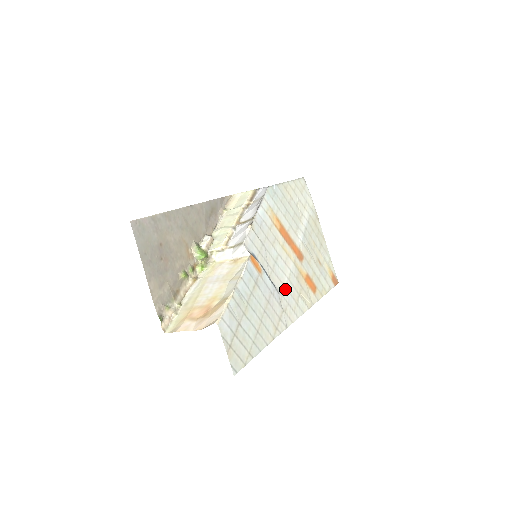
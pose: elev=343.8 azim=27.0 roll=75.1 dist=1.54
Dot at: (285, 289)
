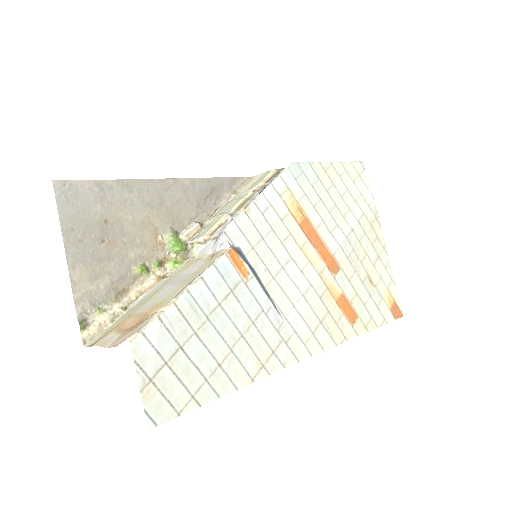
Dot at: (293, 309)
